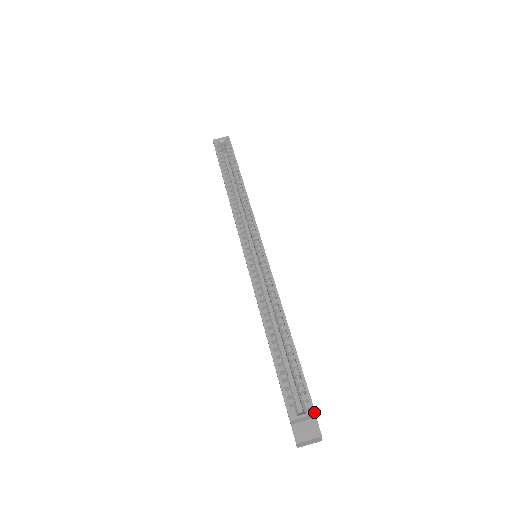
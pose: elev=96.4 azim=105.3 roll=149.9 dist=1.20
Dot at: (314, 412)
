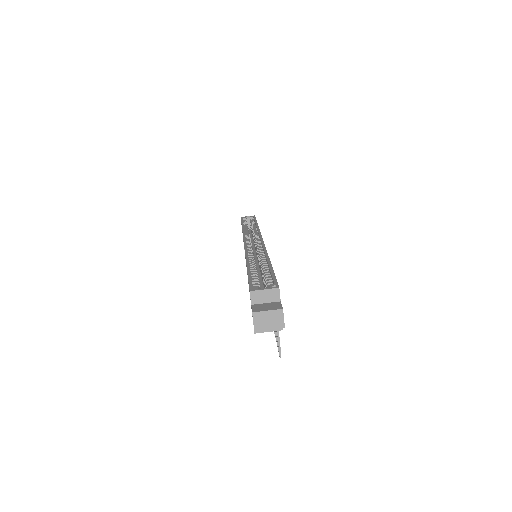
Dot at: (278, 287)
